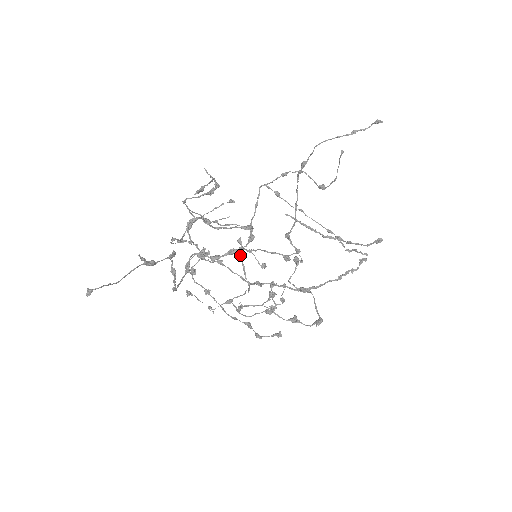
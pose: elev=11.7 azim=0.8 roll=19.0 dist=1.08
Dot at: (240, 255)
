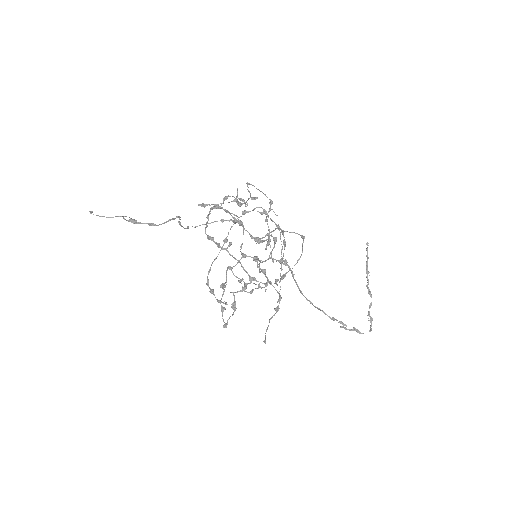
Dot at: (276, 240)
